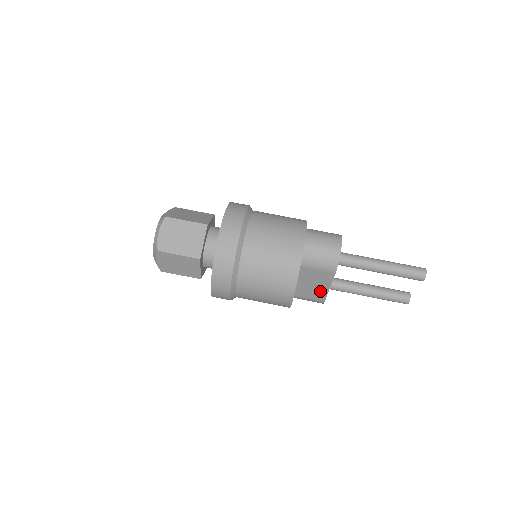
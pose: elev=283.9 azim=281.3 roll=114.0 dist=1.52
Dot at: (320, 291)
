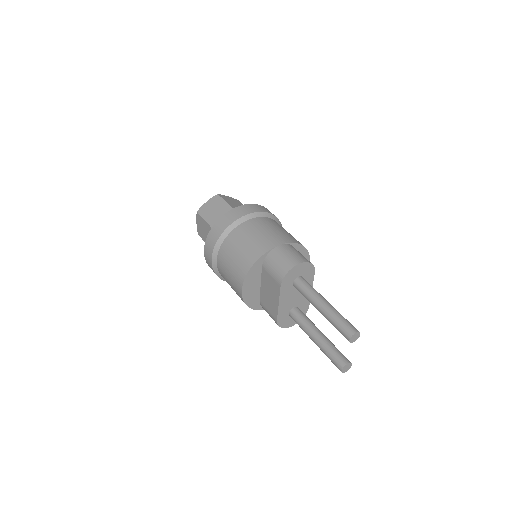
Dot at: (274, 305)
